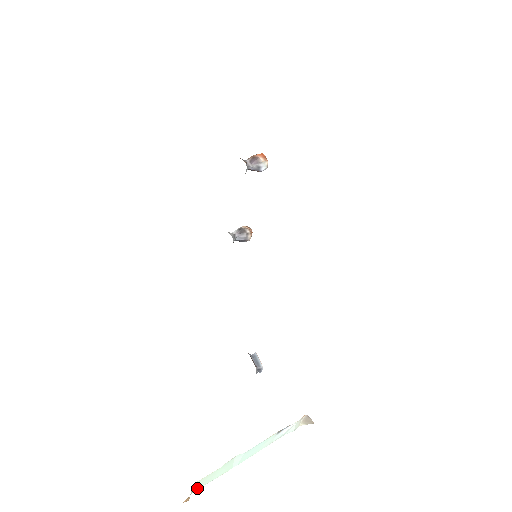
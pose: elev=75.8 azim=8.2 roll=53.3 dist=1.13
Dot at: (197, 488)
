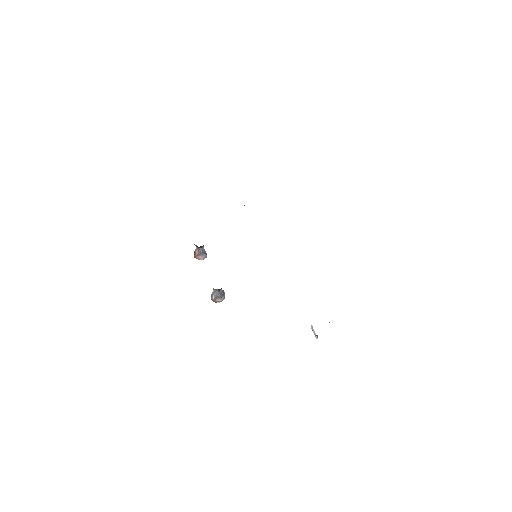
Dot at: occluded
